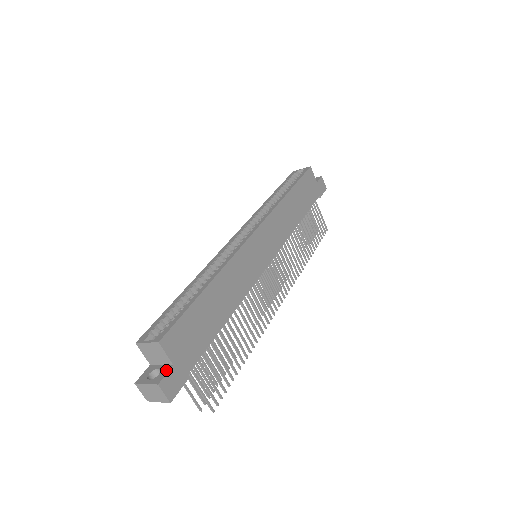
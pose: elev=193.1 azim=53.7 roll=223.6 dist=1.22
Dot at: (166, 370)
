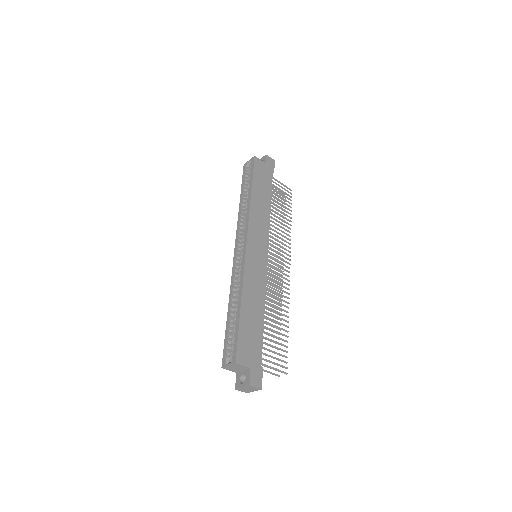
Dot at: (248, 374)
